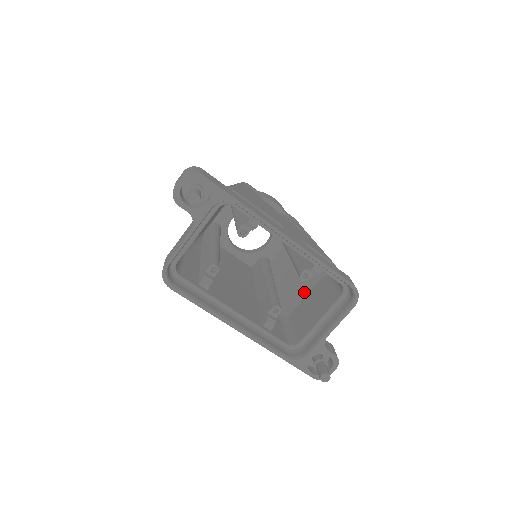
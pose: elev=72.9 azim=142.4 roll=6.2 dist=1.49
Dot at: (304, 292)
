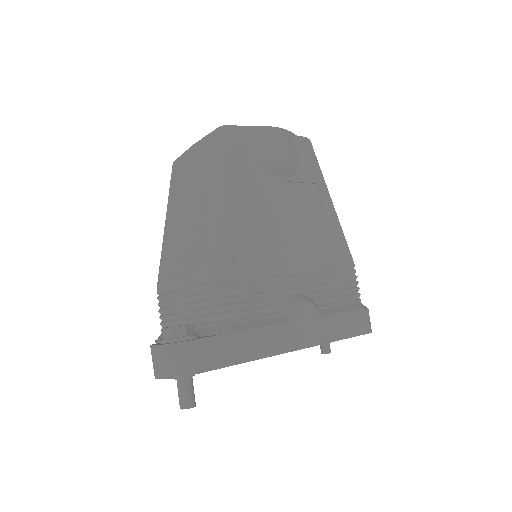
Dot at: occluded
